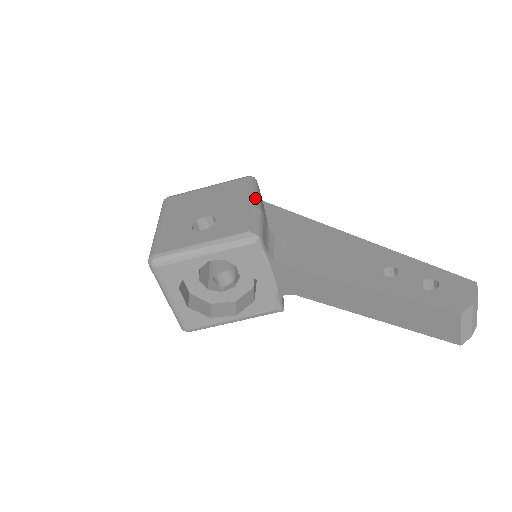
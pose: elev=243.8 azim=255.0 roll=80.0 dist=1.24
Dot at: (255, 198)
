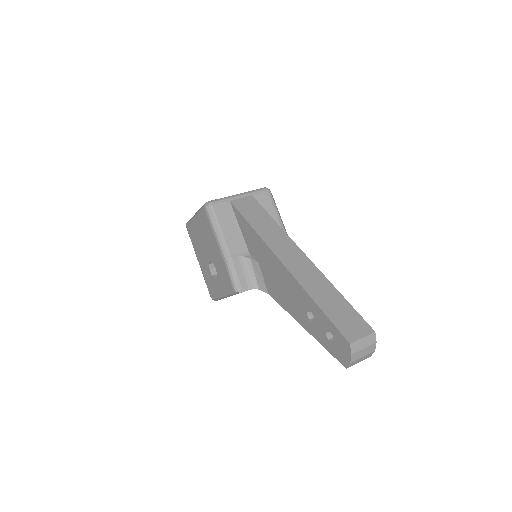
Dot at: (219, 244)
